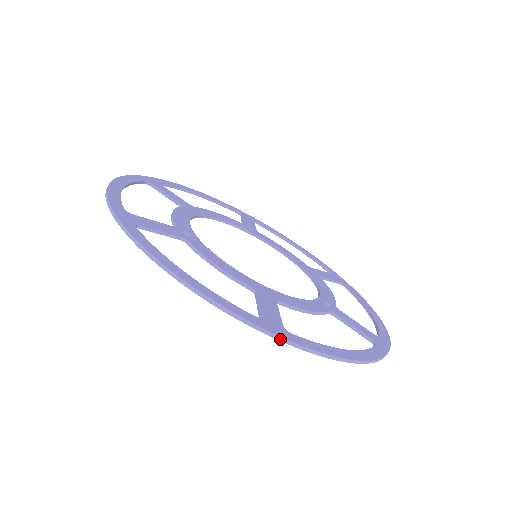
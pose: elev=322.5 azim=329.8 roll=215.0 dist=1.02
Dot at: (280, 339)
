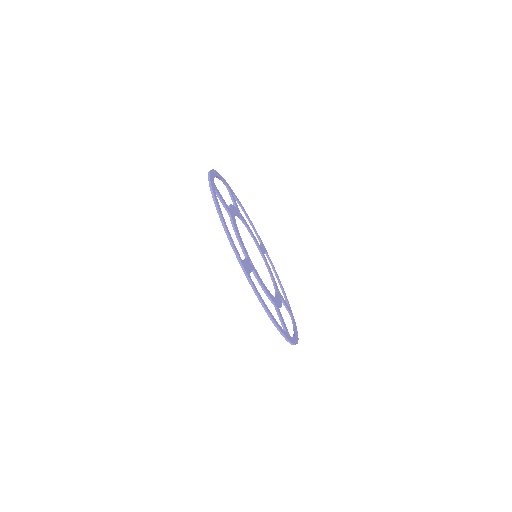
Dot at: (209, 181)
